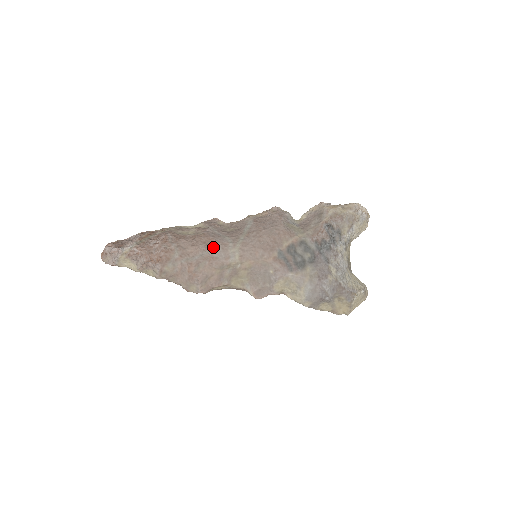
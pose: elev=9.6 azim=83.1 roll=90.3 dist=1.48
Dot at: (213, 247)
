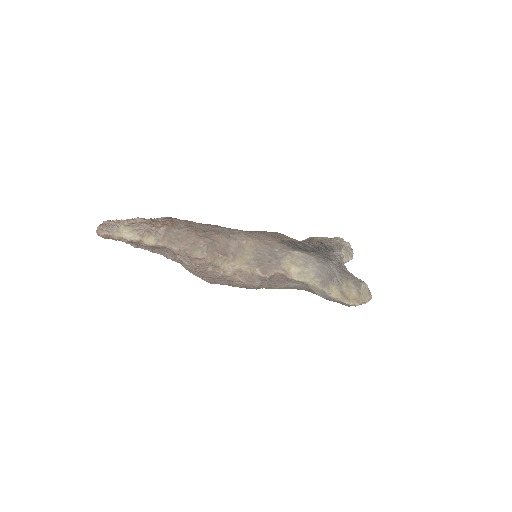
Dot at: (218, 227)
